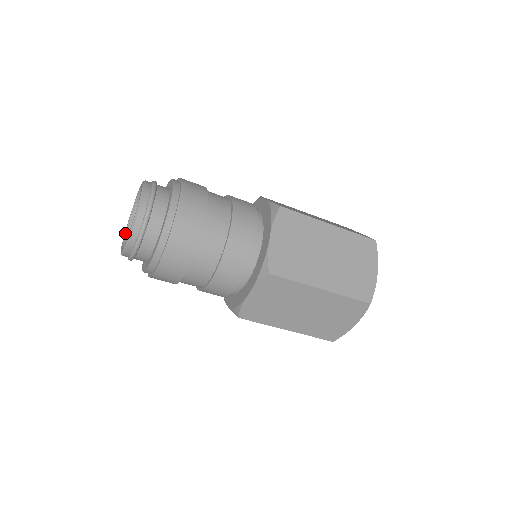
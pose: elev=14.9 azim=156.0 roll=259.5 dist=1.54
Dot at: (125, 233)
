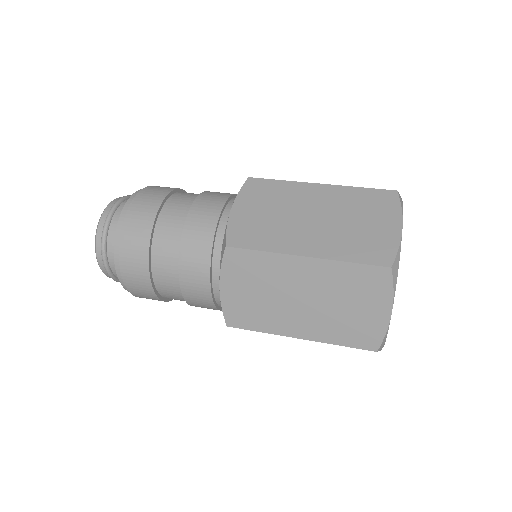
Dot at: occluded
